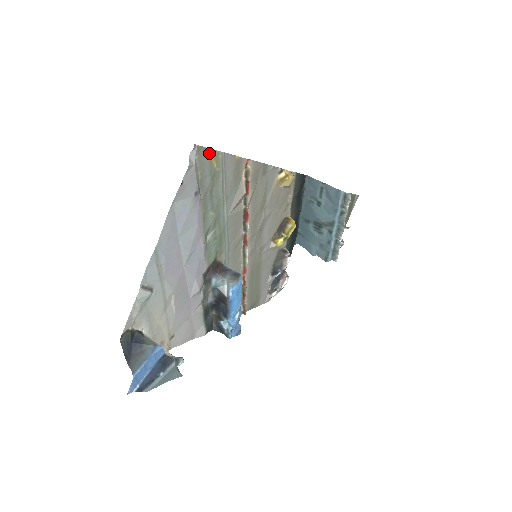
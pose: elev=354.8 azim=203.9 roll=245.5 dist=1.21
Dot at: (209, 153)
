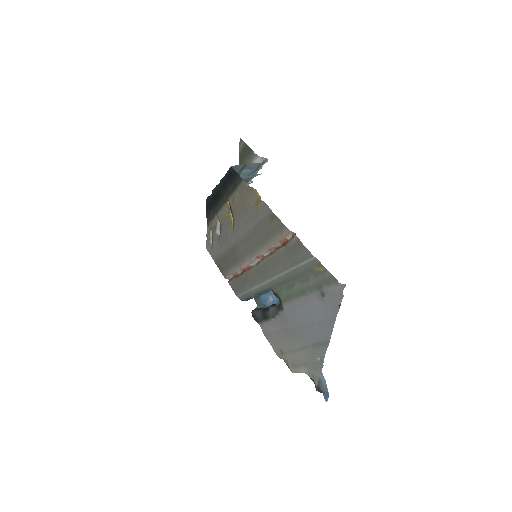
Dot at: (324, 271)
